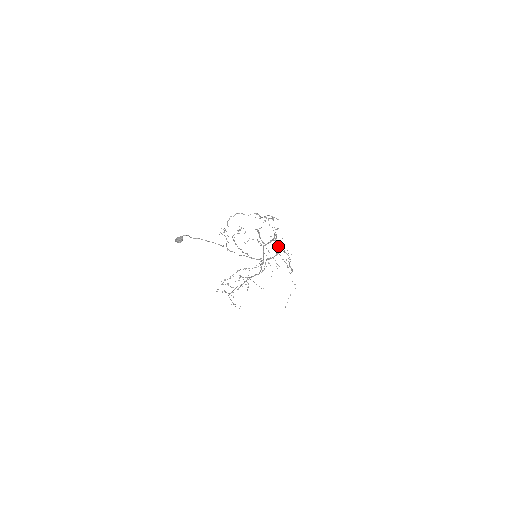
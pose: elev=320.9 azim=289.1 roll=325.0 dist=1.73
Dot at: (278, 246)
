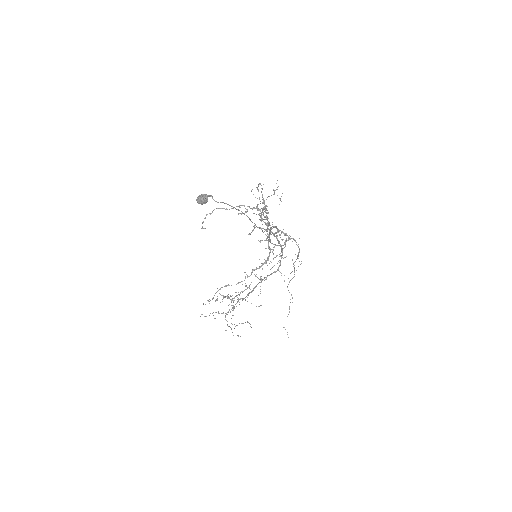
Dot at: (269, 248)
